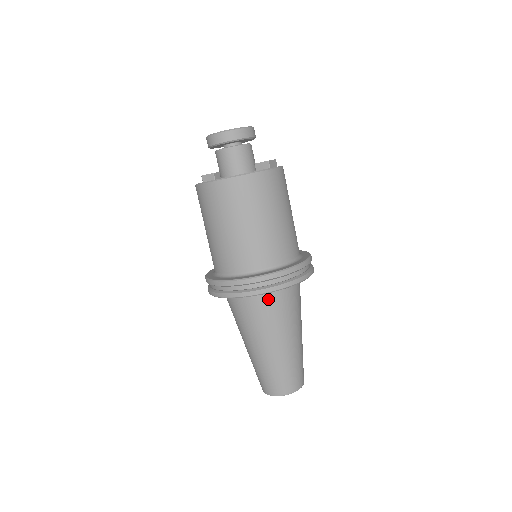
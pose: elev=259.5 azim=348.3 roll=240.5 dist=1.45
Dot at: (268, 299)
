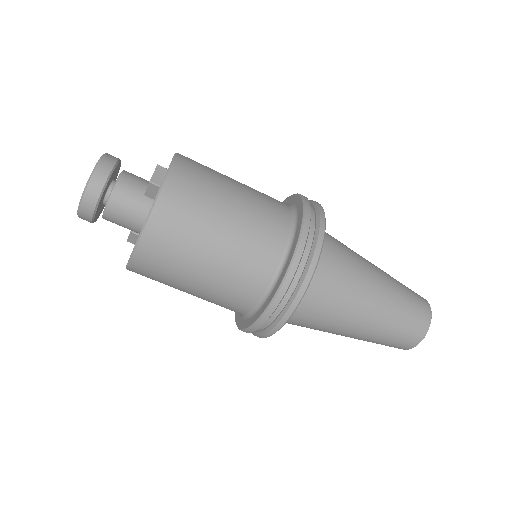
Dot at: (307, 299)
